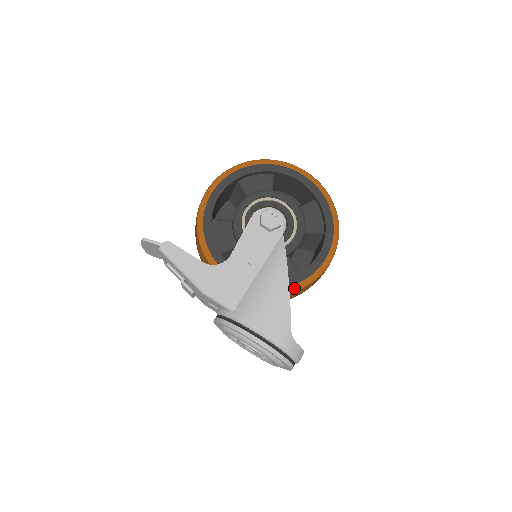
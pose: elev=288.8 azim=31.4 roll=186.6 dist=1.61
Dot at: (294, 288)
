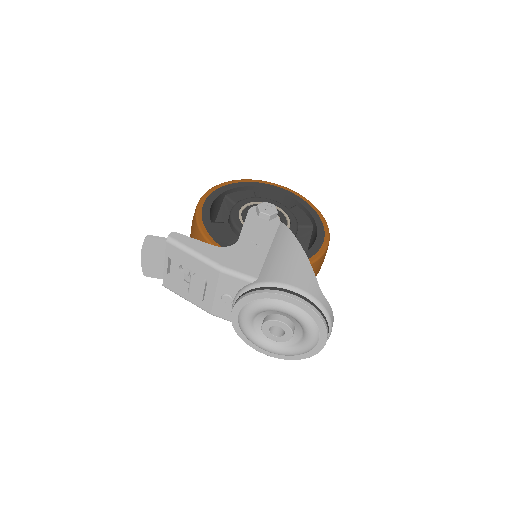
Dot at: occluded
